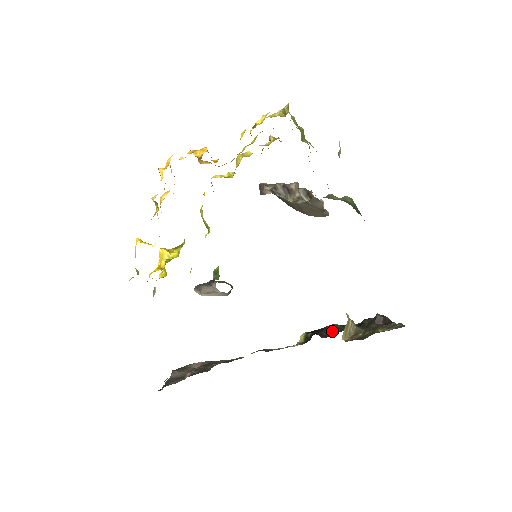
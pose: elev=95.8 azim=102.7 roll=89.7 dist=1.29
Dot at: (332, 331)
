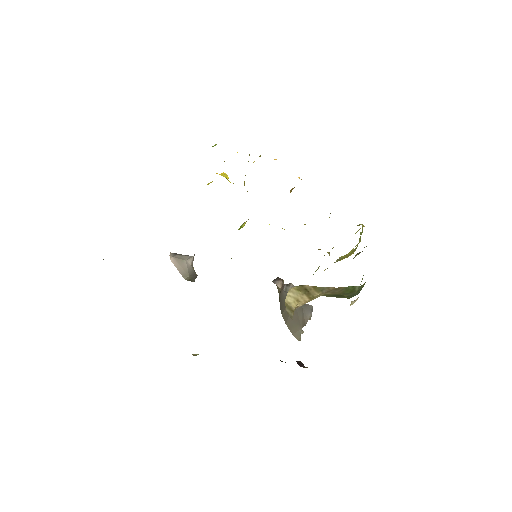
Dot at: occluded
